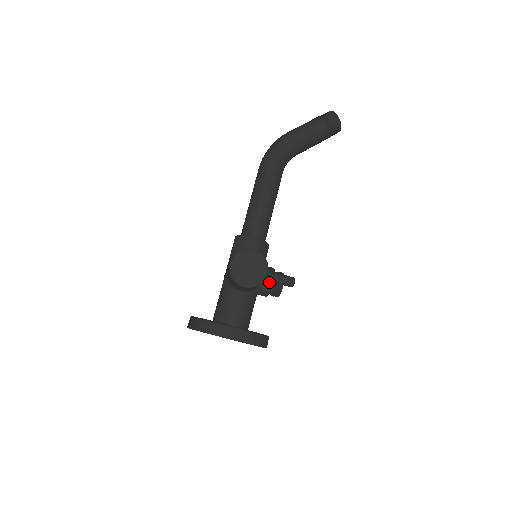
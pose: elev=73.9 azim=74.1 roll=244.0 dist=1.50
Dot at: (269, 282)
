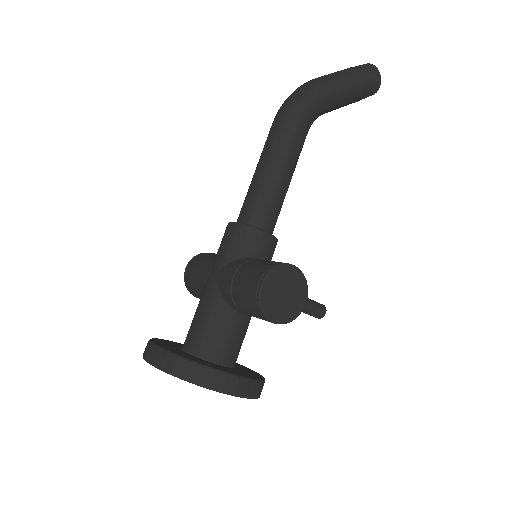
Dot at: occluded
